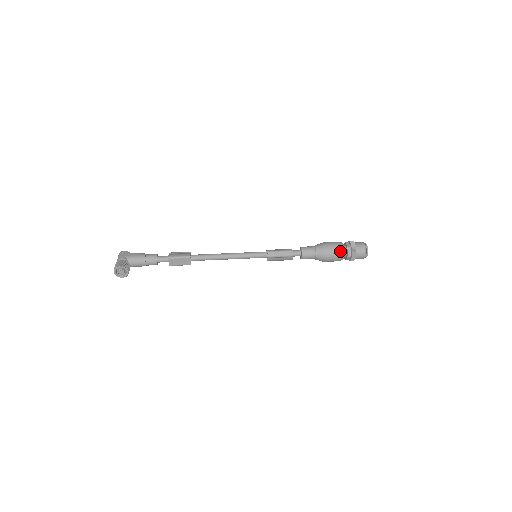
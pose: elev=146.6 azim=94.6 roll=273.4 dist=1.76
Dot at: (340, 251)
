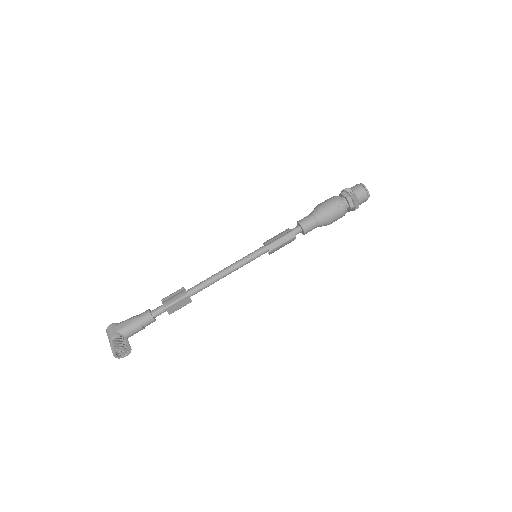
Dot at: (341, 207)
